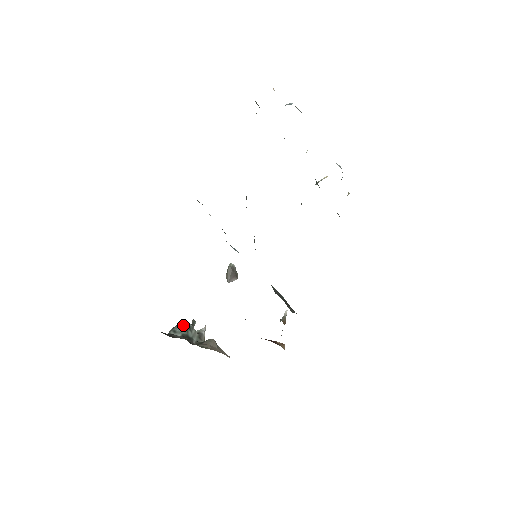
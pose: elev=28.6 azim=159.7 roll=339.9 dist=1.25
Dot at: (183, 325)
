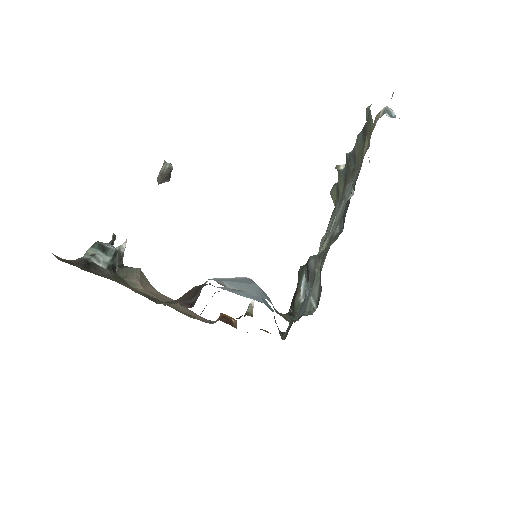
Dot at: (106, 248)
